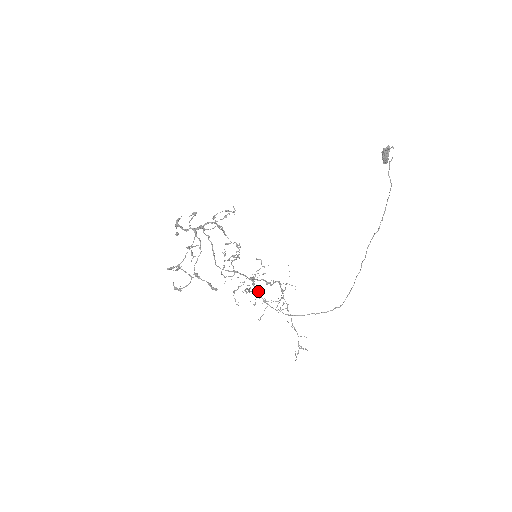
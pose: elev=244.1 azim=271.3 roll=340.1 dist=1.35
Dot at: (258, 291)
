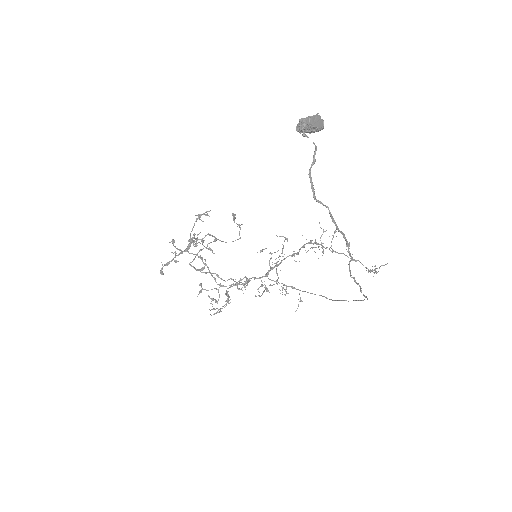
Dot at: occluded
